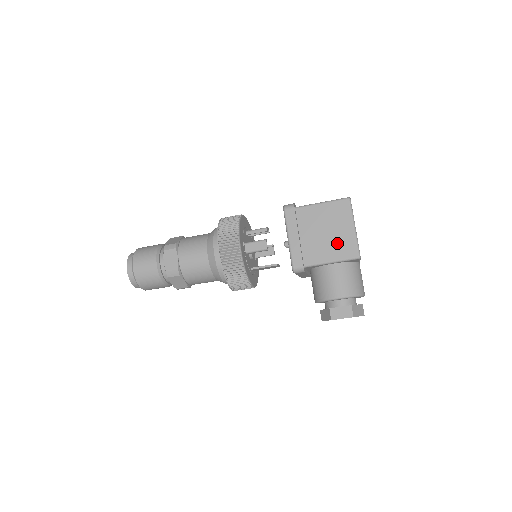
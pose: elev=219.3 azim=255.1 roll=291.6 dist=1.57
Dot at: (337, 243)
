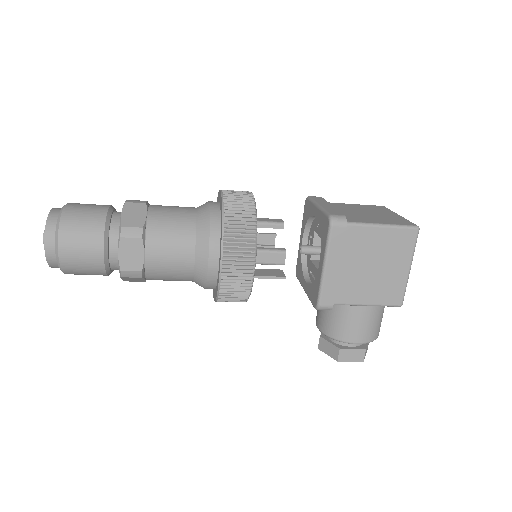
Dot at: (382, 284)
